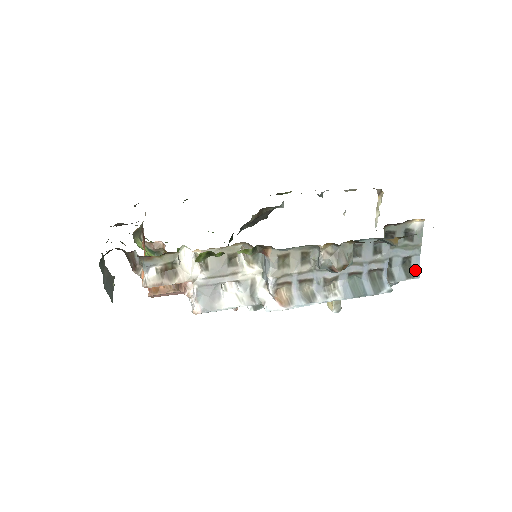
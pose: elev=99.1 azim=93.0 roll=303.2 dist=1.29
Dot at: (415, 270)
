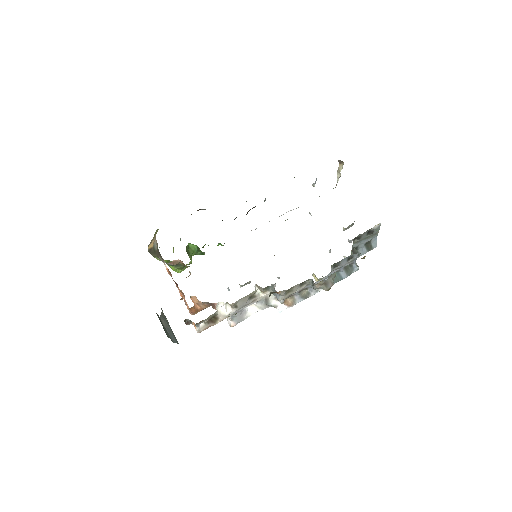
Dot at: (373, 245)
